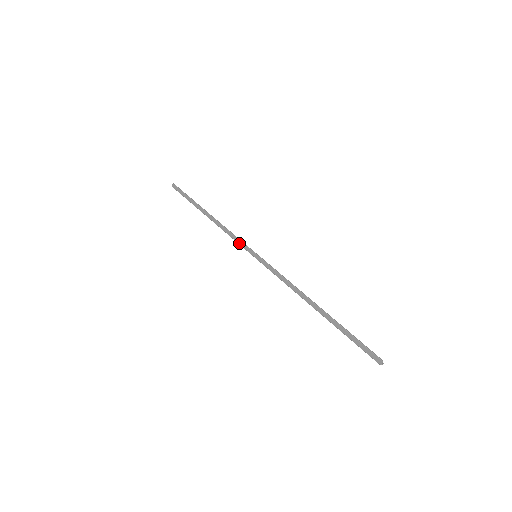
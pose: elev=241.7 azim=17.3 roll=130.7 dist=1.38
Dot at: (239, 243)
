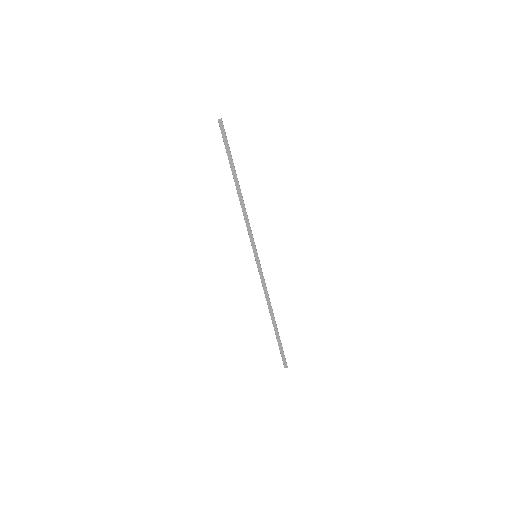
Dot at: (250, 237)
